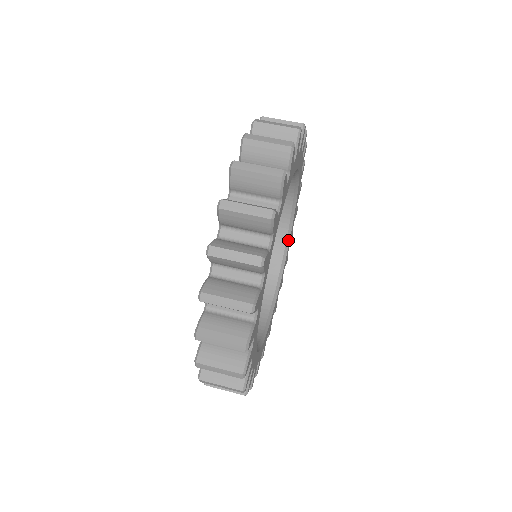
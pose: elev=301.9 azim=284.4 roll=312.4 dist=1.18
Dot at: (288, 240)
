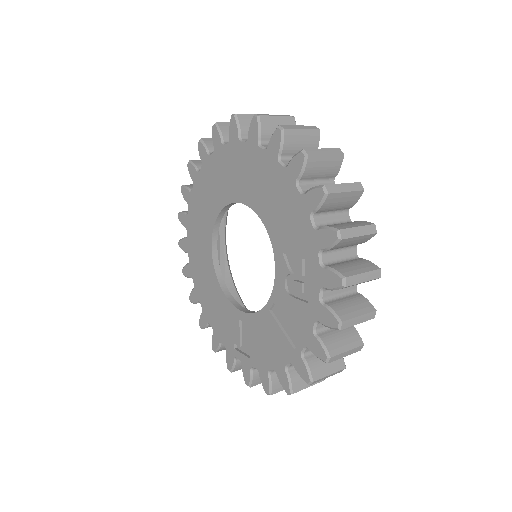
Dot at: occluded
